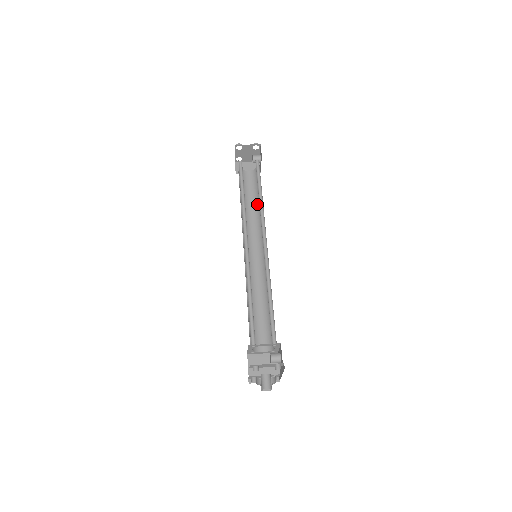
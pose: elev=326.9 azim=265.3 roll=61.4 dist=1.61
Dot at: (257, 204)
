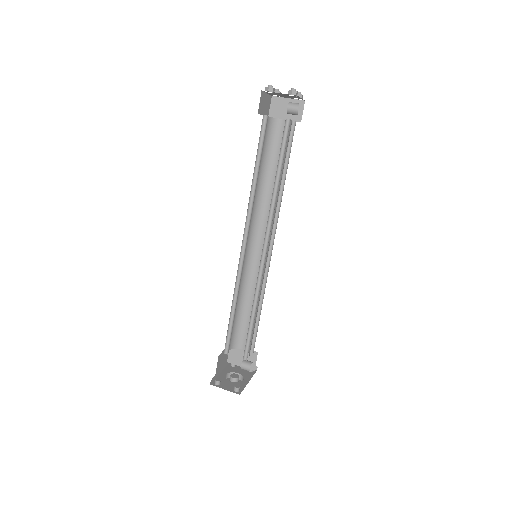
Dot at: occluded
